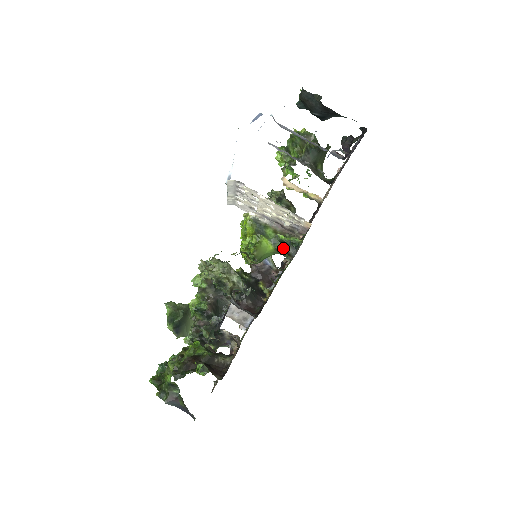
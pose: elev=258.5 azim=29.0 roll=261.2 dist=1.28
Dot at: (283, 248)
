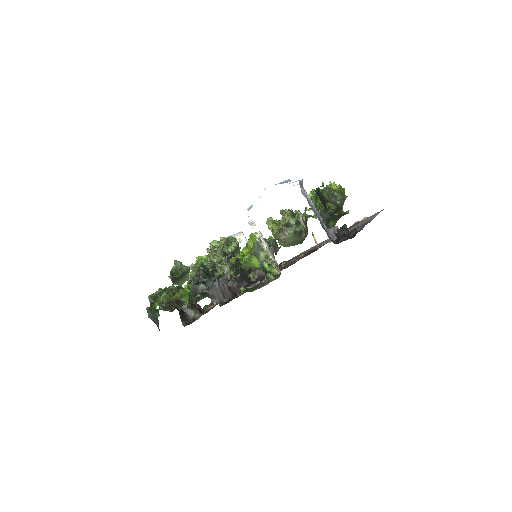
Dot at: (264, 272)
